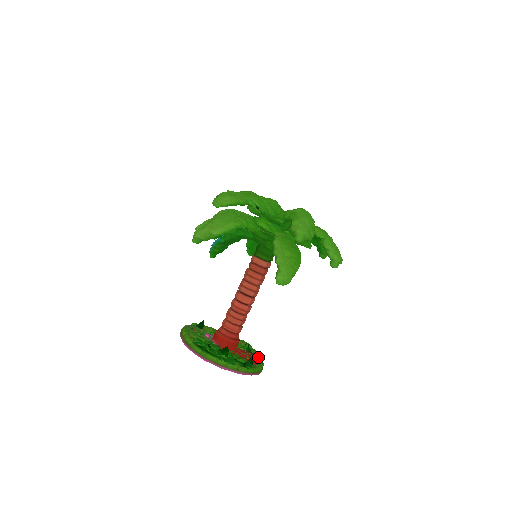
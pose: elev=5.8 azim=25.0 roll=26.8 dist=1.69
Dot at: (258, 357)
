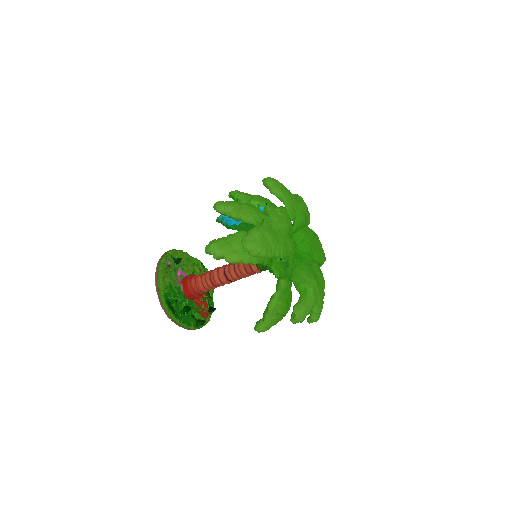
Dot at: (212, 300)
